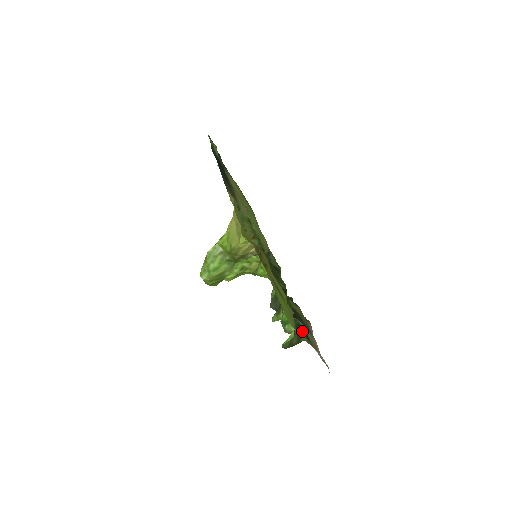
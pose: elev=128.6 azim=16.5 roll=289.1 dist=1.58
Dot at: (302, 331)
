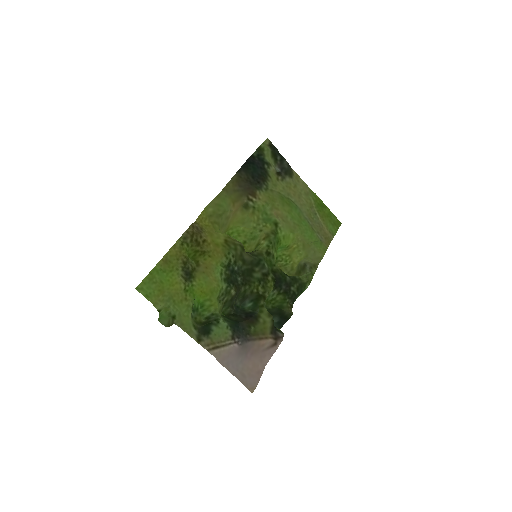
Dot at: (211, 326)
